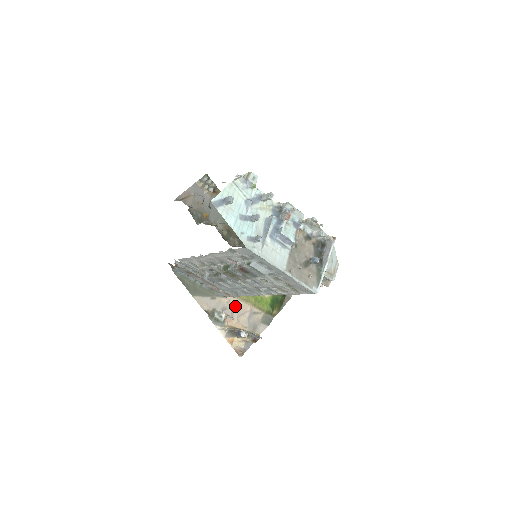
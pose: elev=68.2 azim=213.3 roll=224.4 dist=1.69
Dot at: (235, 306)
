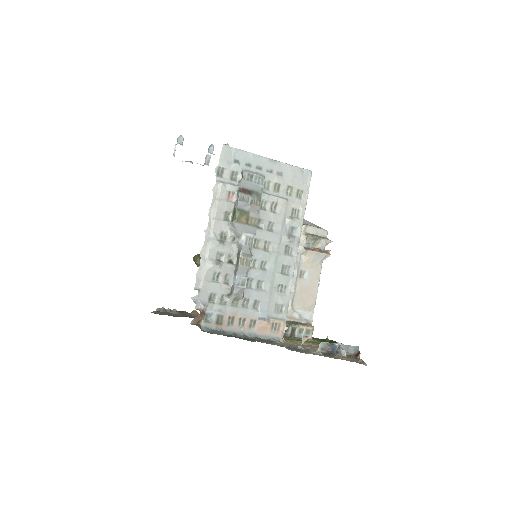
Dot at: occluded
